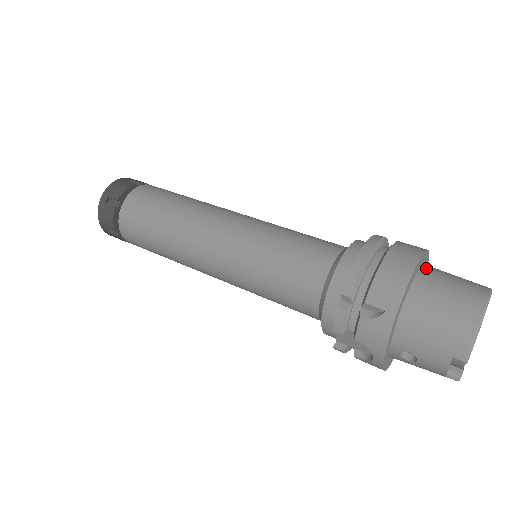
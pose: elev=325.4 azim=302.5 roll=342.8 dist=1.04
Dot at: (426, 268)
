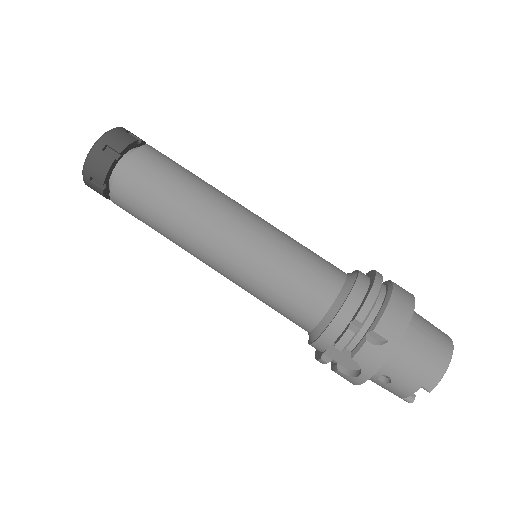
Dot at: occluded
